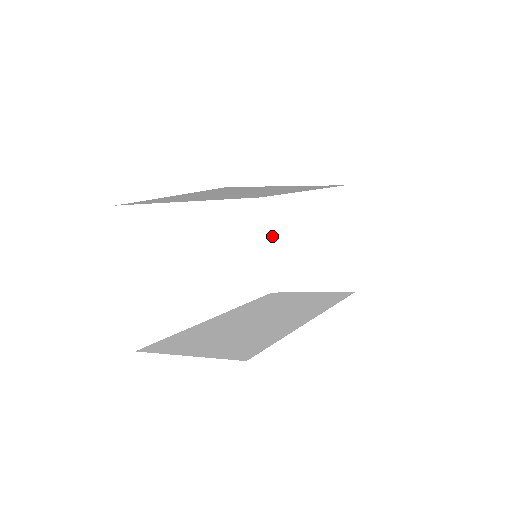
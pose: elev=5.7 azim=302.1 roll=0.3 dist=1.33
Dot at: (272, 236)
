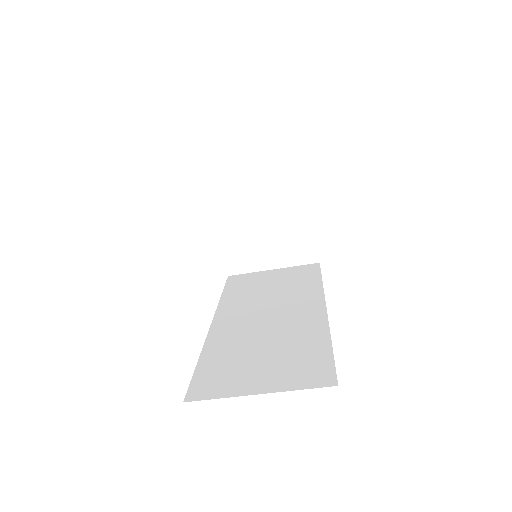
Dot at: (223, 218)
